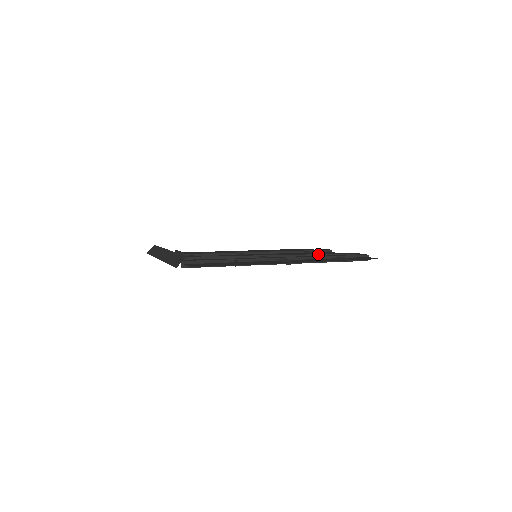
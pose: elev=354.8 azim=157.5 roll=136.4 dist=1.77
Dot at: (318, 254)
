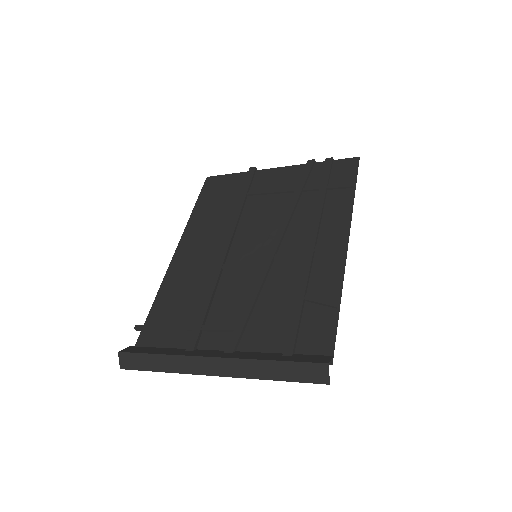
Dot at: (299, 197)
